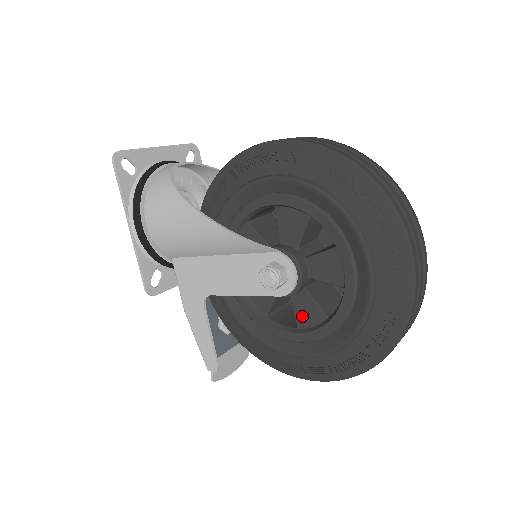
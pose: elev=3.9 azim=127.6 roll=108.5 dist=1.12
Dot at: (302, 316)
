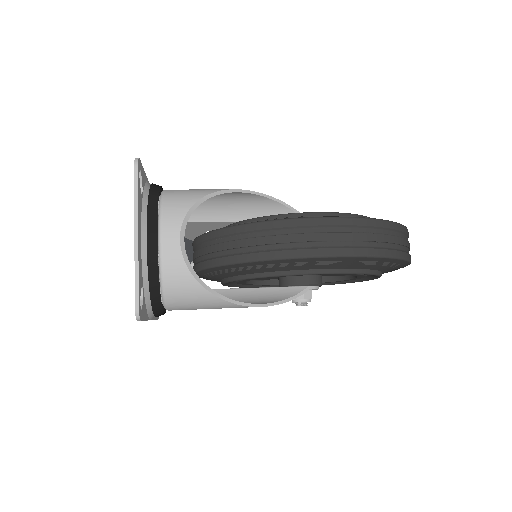
Dot at: occluded
